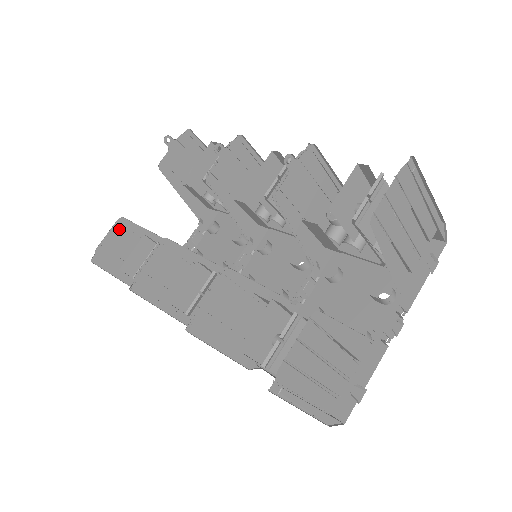
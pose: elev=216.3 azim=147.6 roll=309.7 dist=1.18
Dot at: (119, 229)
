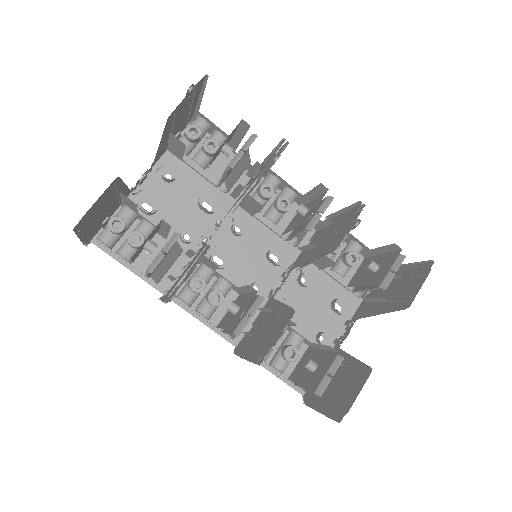
Dot at: (109, 189)
